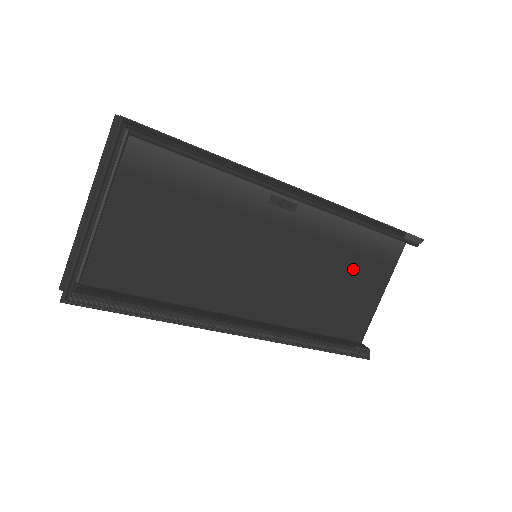
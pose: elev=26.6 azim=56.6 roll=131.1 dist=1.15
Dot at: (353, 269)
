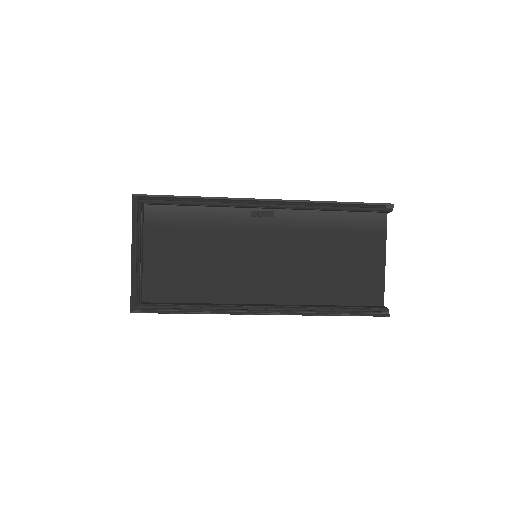
Dot at: (345, 246)
